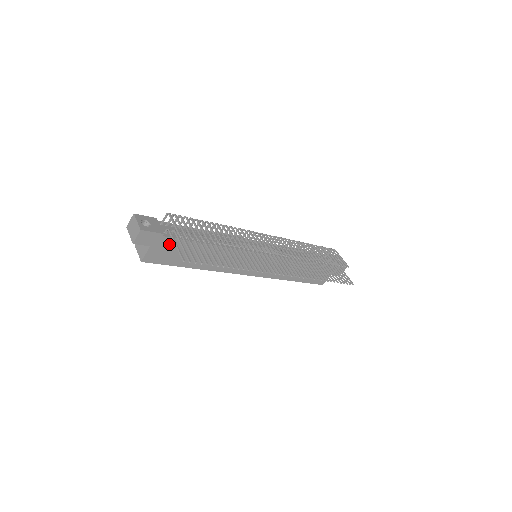
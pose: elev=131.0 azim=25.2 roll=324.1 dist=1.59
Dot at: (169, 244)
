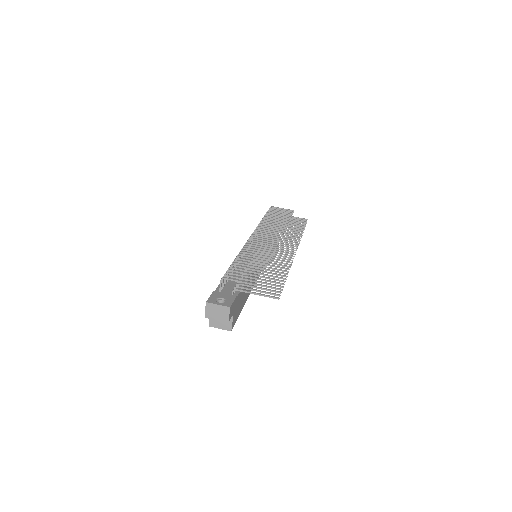
Dot at: (238, 300)
